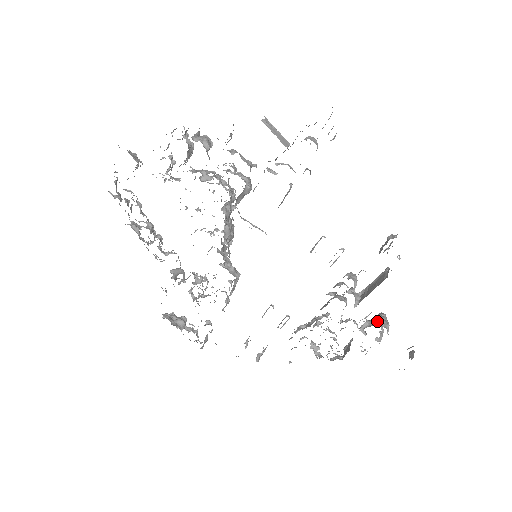
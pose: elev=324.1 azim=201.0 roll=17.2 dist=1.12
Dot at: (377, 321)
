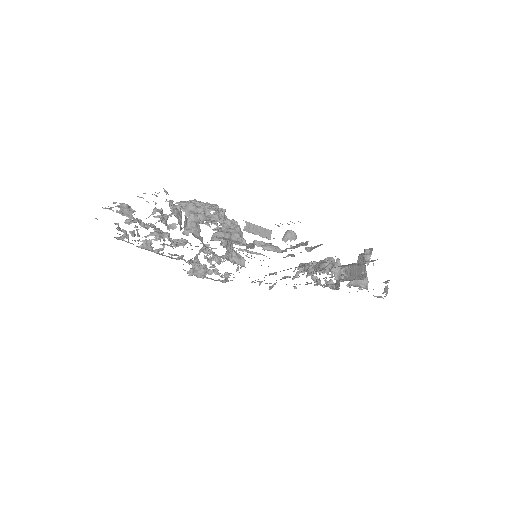
Dot at: (359, 281)
